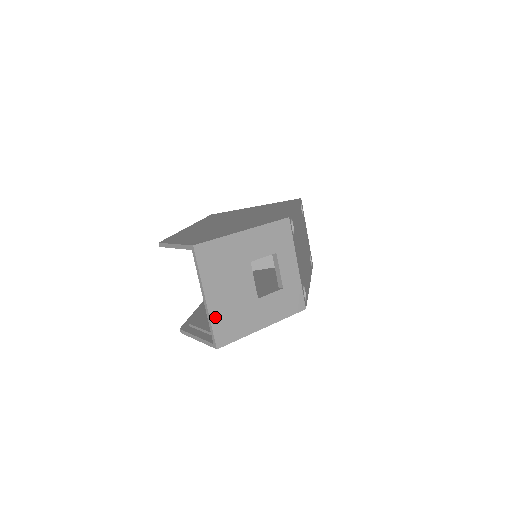
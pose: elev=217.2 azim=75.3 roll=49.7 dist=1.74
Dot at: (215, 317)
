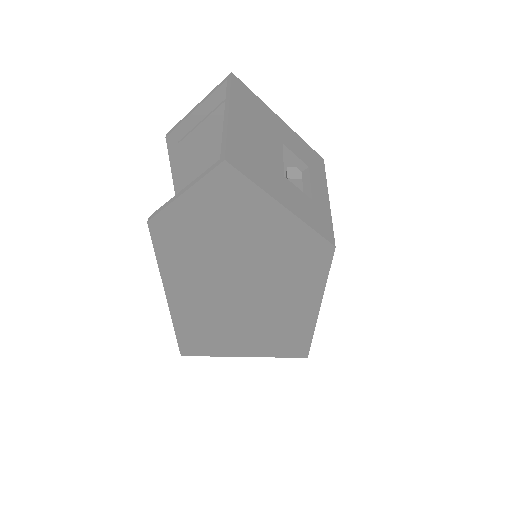
Dot at: (233, 135)
